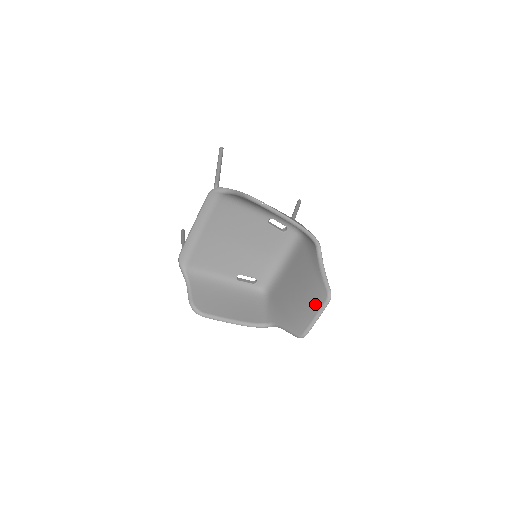
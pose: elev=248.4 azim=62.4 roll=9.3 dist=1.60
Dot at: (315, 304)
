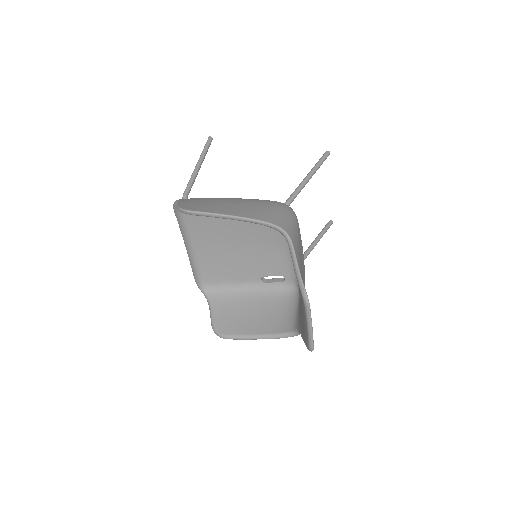
Dot at: (303, 309)
